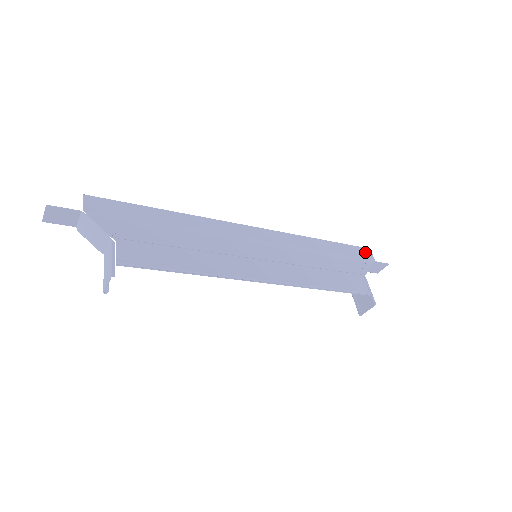
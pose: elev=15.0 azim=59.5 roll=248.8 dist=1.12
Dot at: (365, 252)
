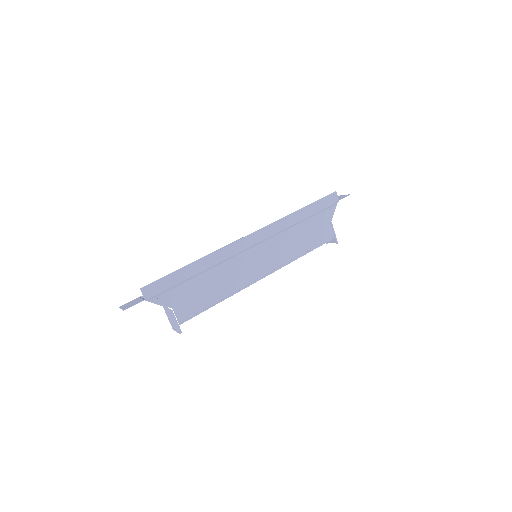
Dot at: (332, 198)
